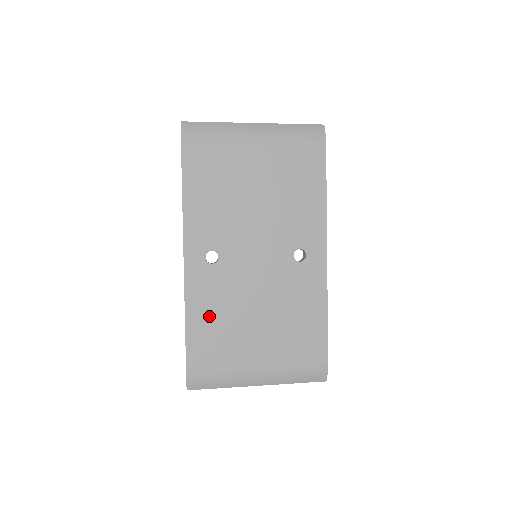
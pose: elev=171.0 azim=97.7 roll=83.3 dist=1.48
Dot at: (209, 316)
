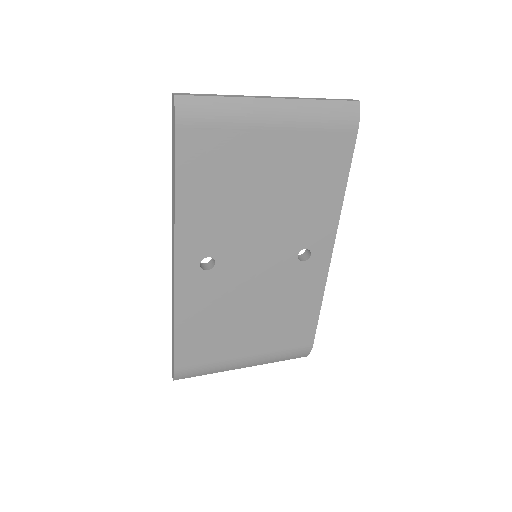
Dot at: (201, 320)
